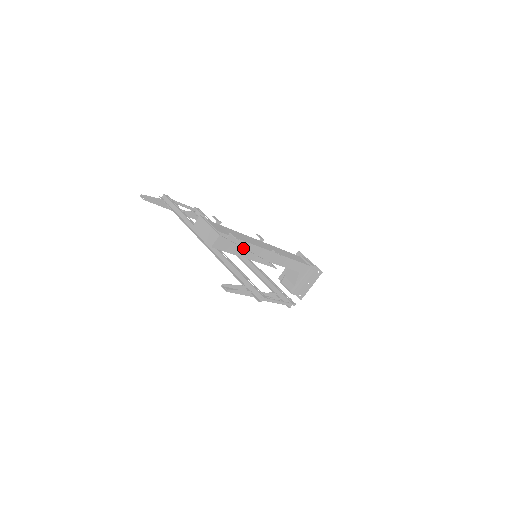
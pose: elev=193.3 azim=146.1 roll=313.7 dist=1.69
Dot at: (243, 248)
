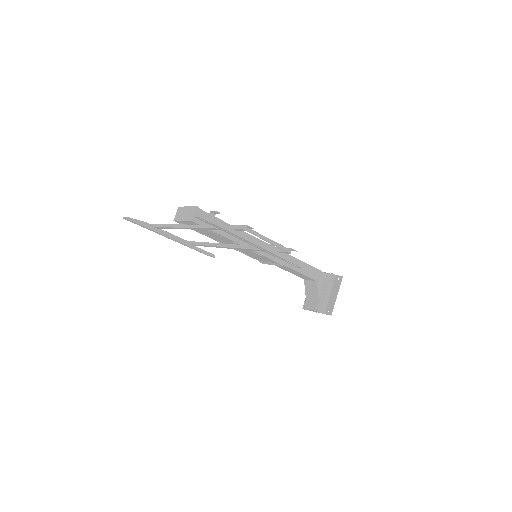
Dot at: occluded
